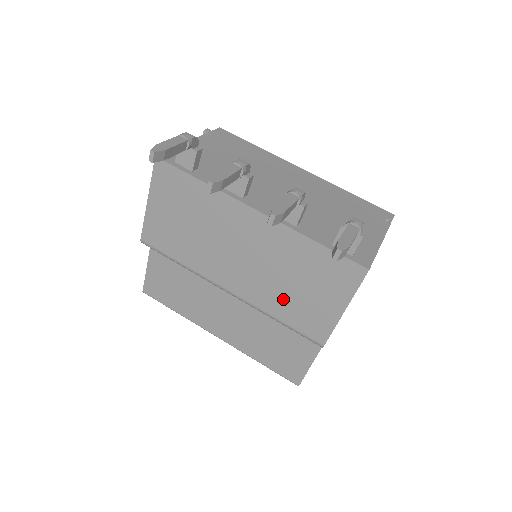
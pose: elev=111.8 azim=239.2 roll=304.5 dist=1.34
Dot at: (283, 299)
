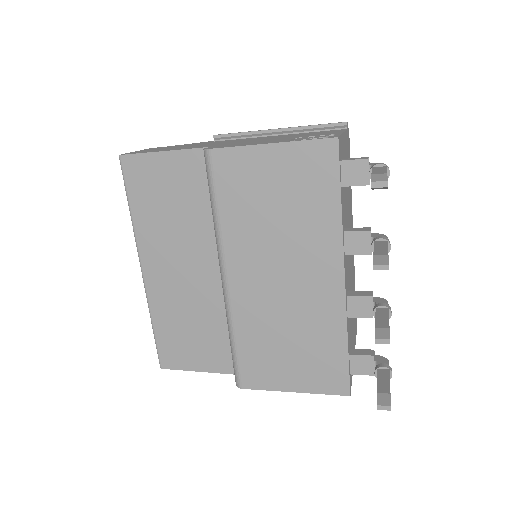
Dot at: (262, 337)
